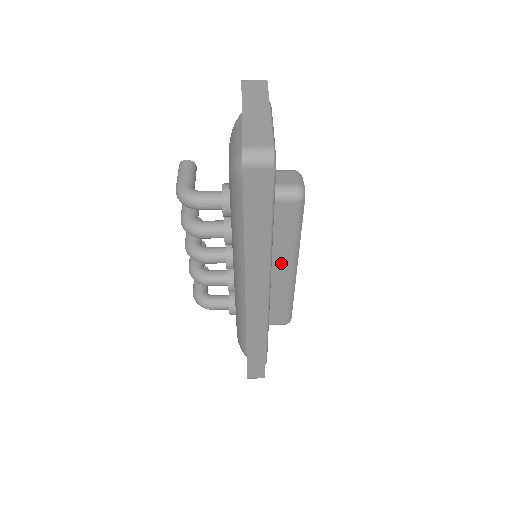
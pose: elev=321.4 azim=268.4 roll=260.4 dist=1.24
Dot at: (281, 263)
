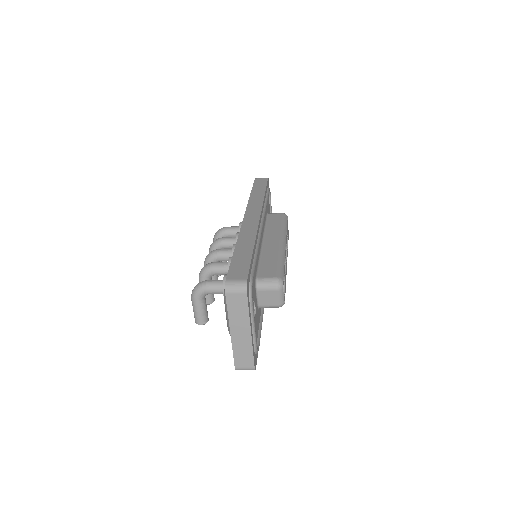
Dot at: (273, 237)
